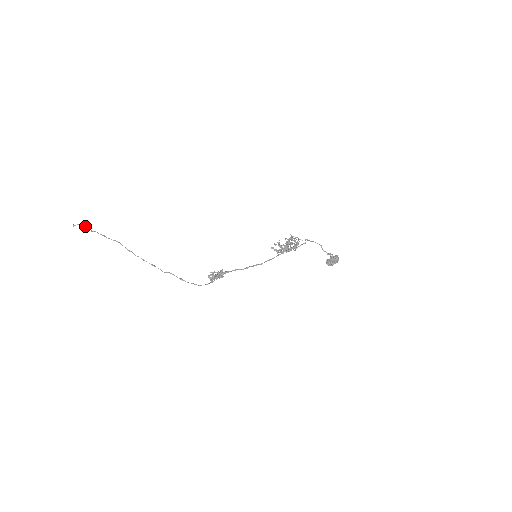
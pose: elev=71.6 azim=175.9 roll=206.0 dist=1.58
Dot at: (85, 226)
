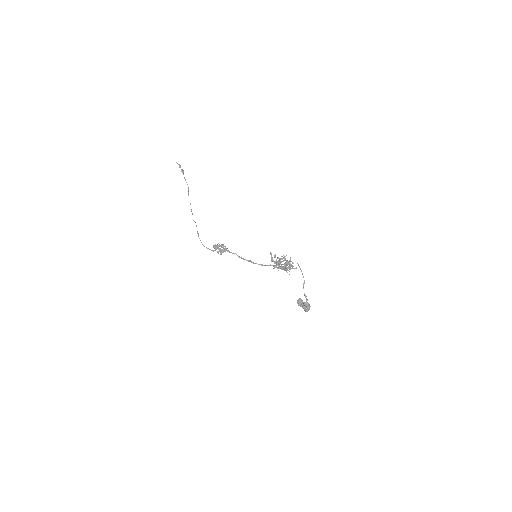
Dot at: (181, 170)
